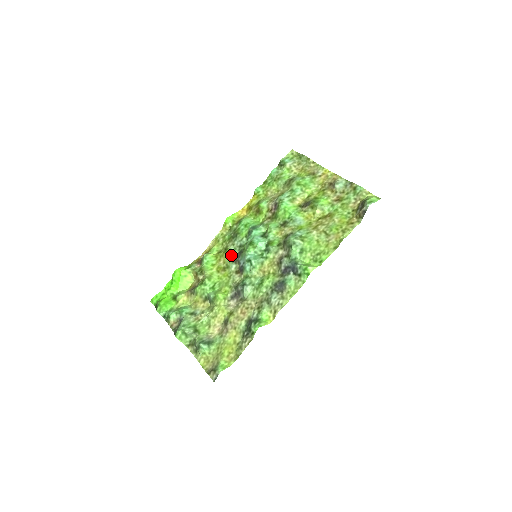
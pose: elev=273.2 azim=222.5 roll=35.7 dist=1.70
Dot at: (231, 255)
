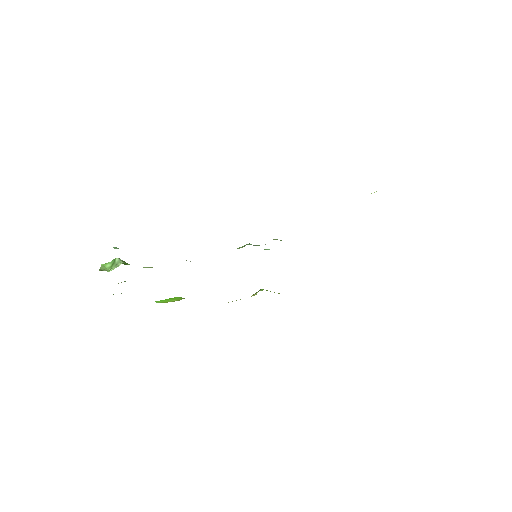
Dot at: occluded
